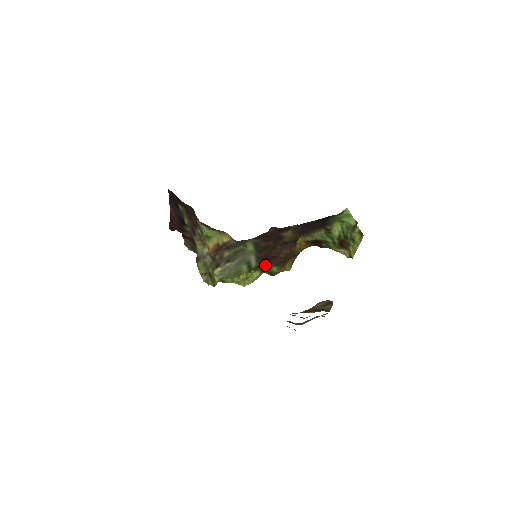
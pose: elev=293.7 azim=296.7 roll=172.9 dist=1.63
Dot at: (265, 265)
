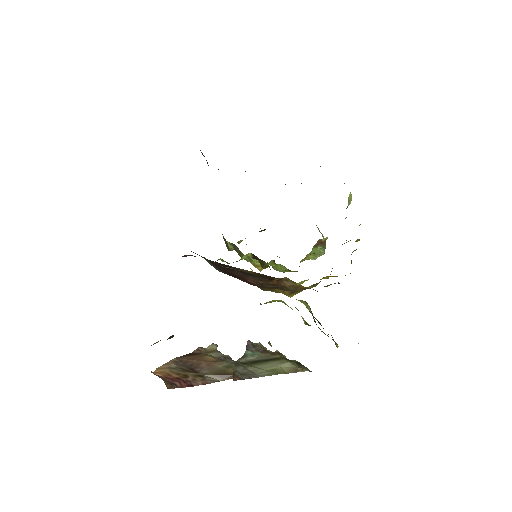
Dot at: occluded
